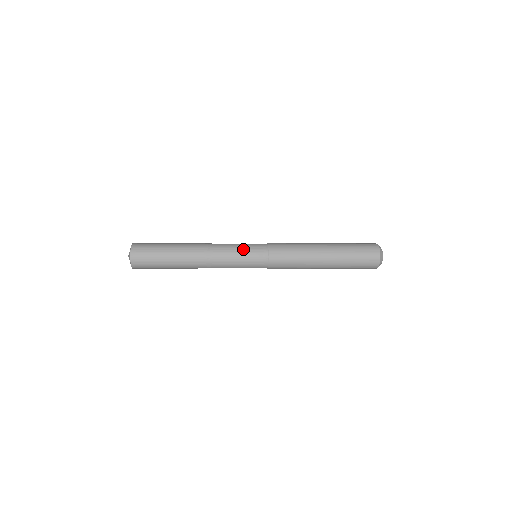
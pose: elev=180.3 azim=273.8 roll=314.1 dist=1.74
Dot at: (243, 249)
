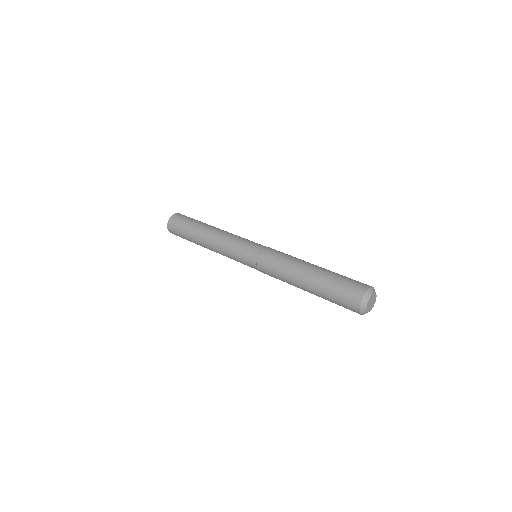
Dot at: (241, 245)
